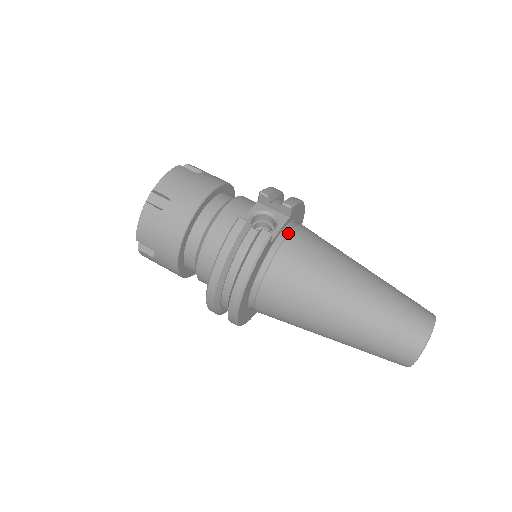
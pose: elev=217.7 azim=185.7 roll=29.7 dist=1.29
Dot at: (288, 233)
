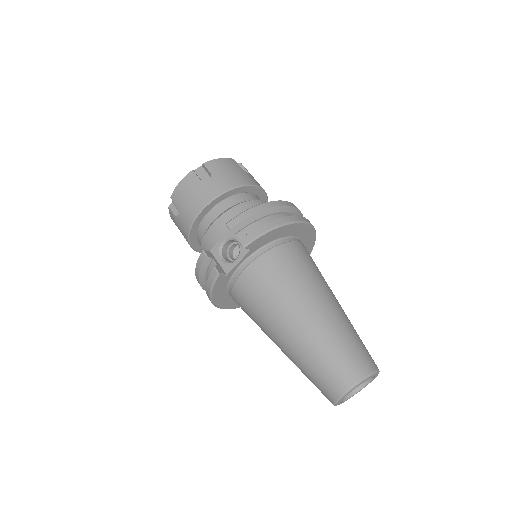
Dot at: (248, 265)
